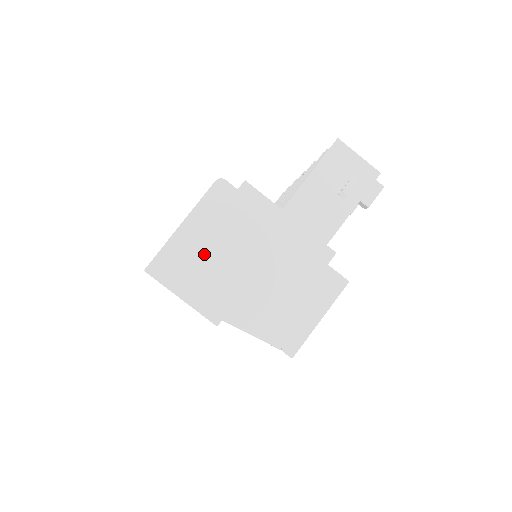
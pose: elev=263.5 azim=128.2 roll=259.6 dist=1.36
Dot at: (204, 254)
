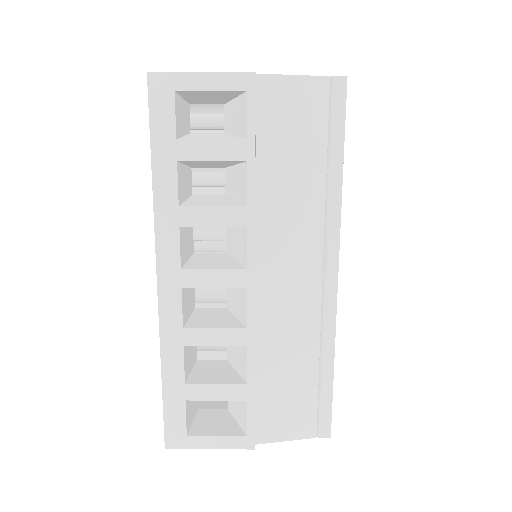
Dot at: occluded
